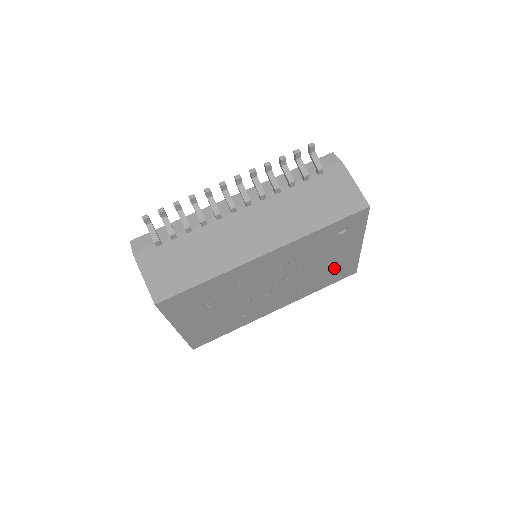
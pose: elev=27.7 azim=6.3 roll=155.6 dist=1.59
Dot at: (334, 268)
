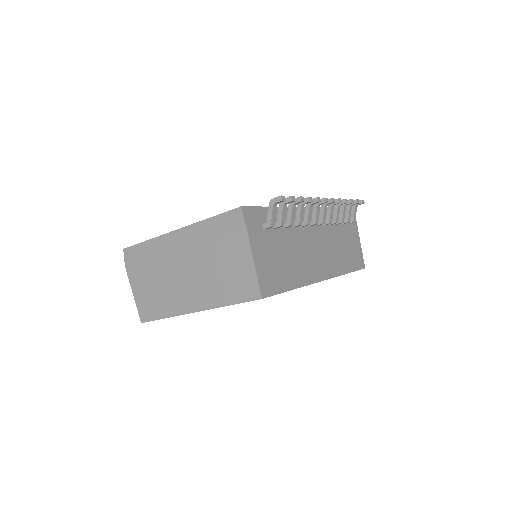
Dot at: occluded
